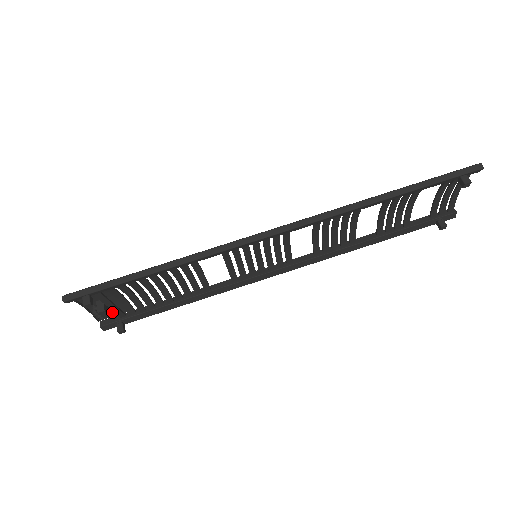
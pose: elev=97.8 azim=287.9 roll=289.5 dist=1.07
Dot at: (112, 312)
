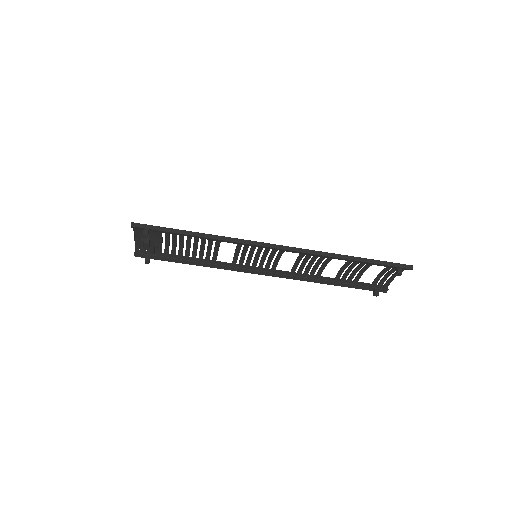
Dot at: occluded
